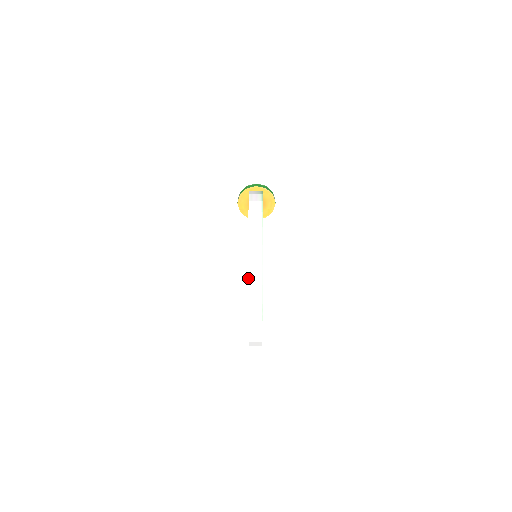
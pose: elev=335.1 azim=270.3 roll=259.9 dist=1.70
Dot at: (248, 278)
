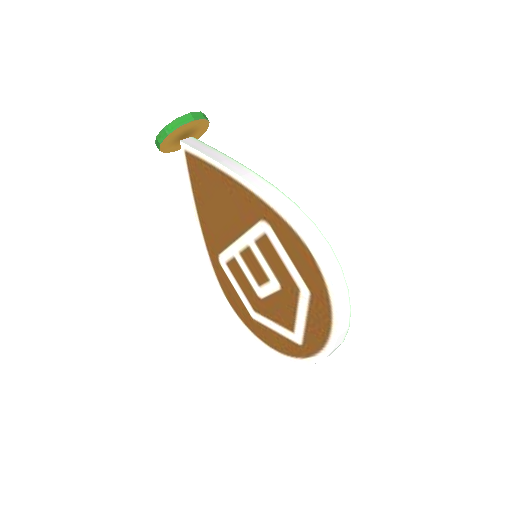
Dot at: (335, 346)
